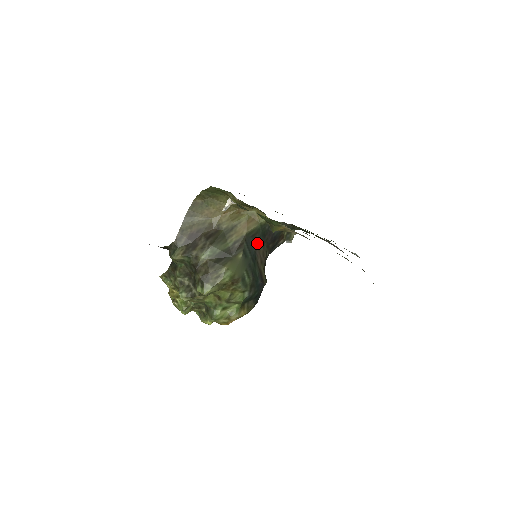
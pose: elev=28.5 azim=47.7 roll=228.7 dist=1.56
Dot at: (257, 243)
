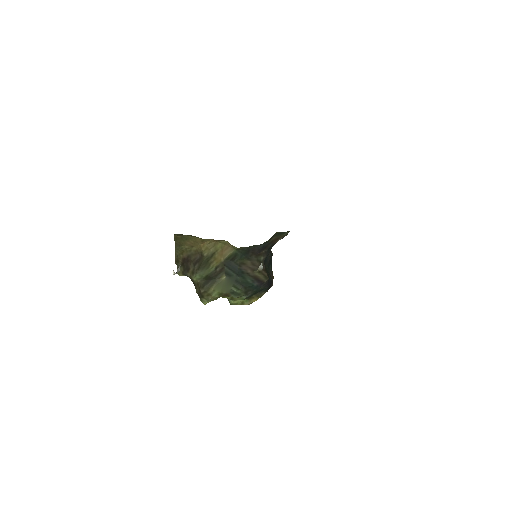
Dot at: (240, 262)
